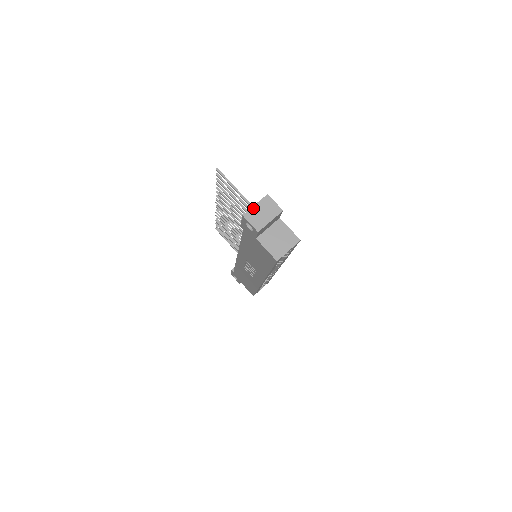
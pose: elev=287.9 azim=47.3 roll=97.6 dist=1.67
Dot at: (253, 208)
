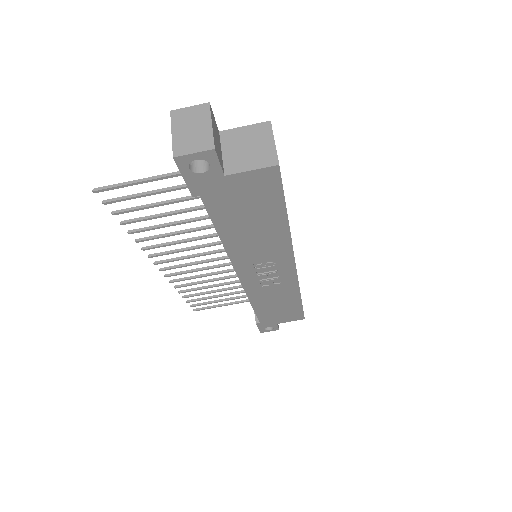
Dot at: (174, 138)
